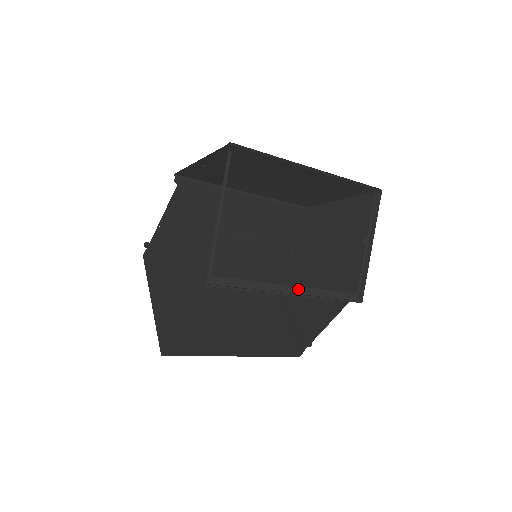
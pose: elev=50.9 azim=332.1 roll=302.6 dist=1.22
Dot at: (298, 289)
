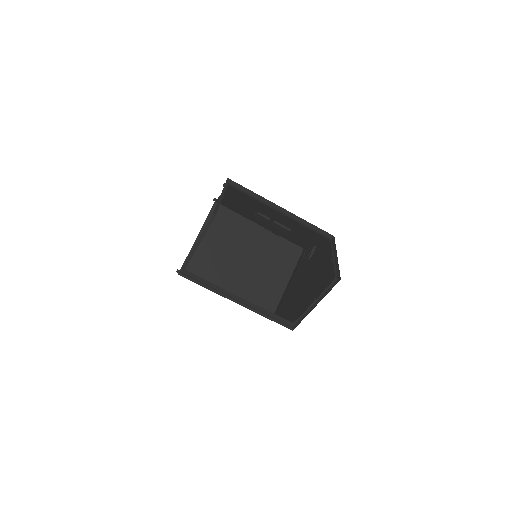
Dot at: (245, 300)
